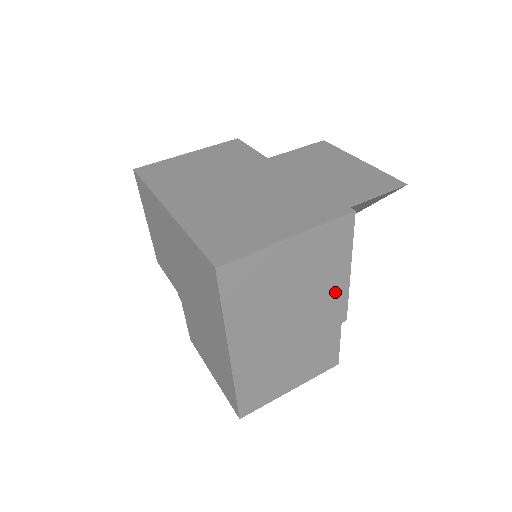
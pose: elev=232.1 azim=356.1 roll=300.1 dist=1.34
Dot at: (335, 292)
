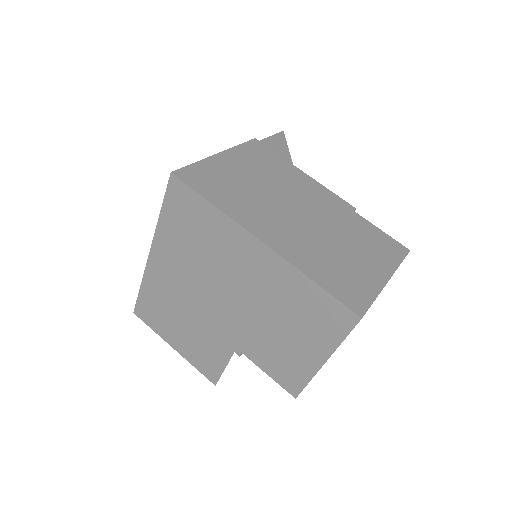
Dot at: (310, 187)
